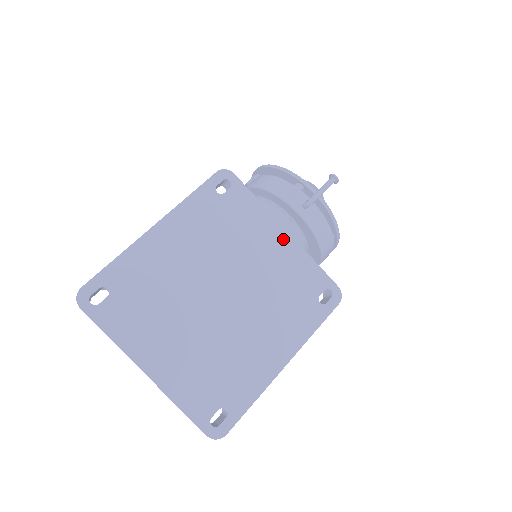
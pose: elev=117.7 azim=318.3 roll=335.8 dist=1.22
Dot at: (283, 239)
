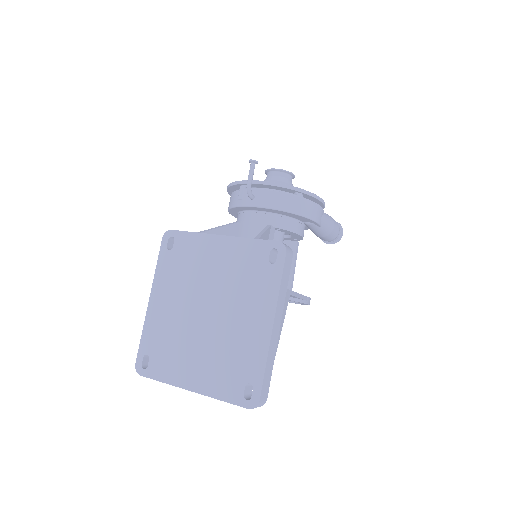
Dot at: (222, 243)
